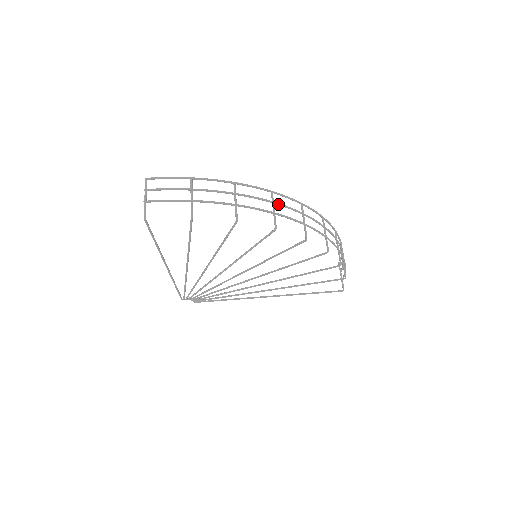
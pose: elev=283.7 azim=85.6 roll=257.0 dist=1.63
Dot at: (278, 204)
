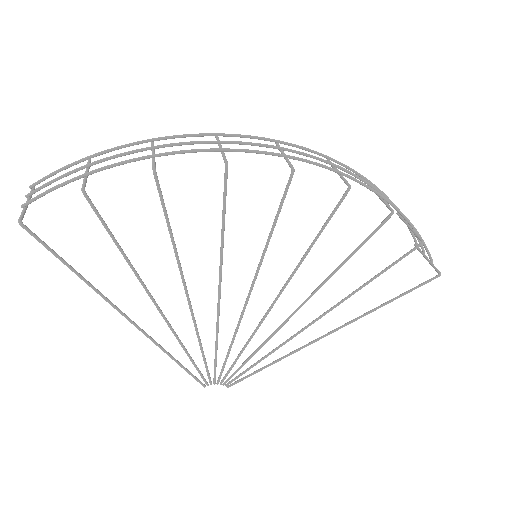
Dot at: (227, 142)
